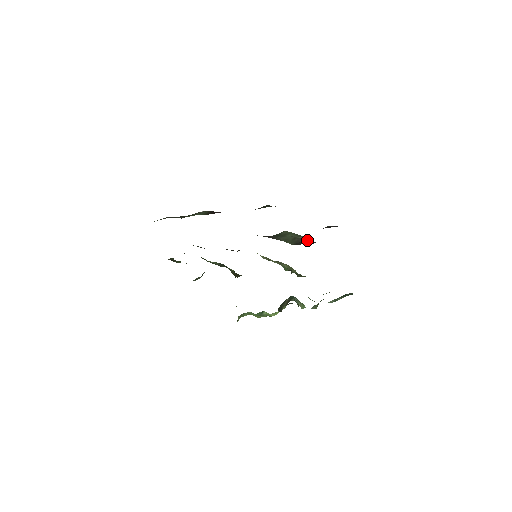
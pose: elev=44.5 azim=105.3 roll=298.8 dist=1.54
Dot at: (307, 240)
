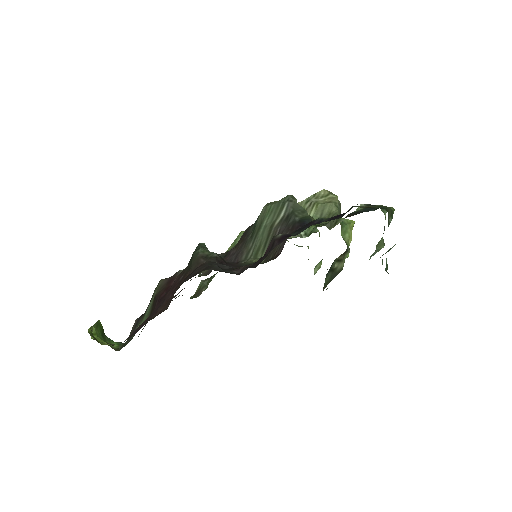
Dot at: (289, 215)
